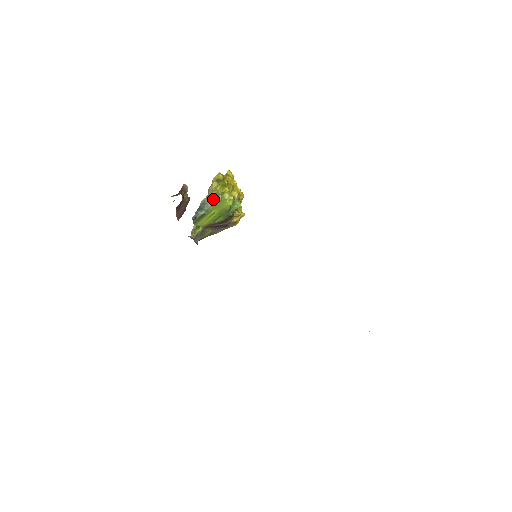
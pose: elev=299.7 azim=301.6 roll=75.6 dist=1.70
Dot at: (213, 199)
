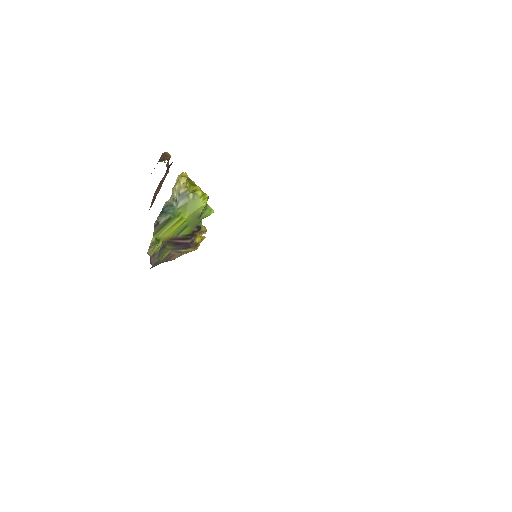
Dot at: (181, 199)
